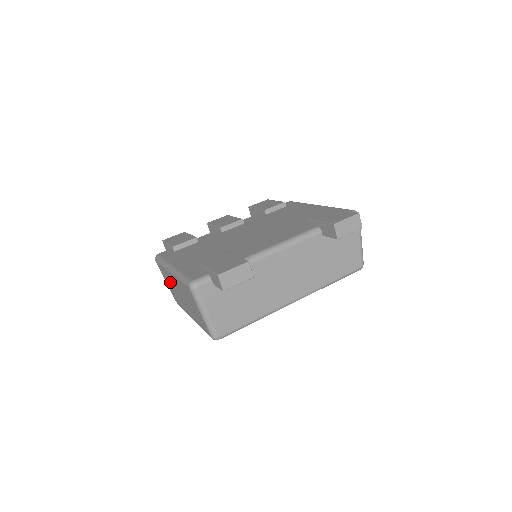
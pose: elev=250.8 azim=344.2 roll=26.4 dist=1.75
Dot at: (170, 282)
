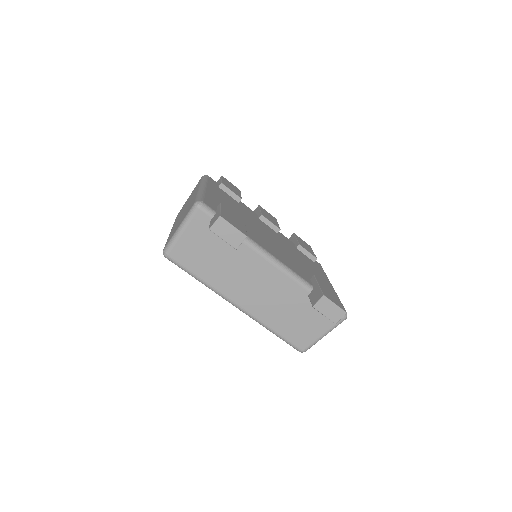
Dot at: occluded
